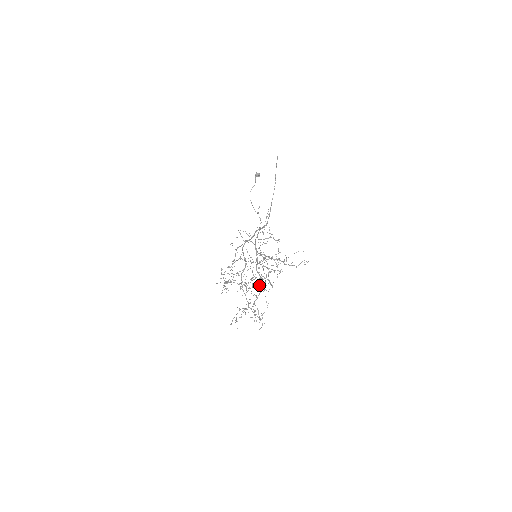
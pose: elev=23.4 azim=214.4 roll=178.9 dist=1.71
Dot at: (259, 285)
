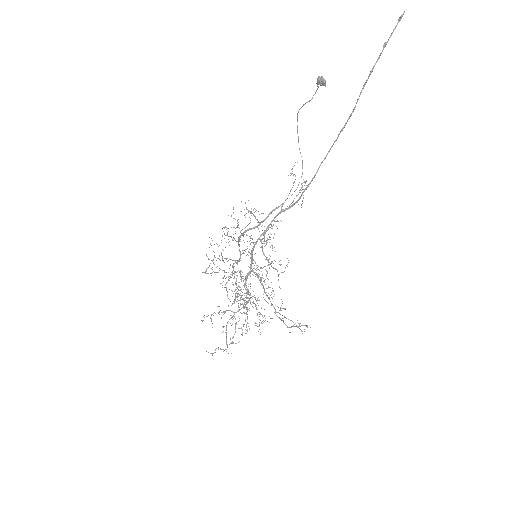
Dot at: occluded
